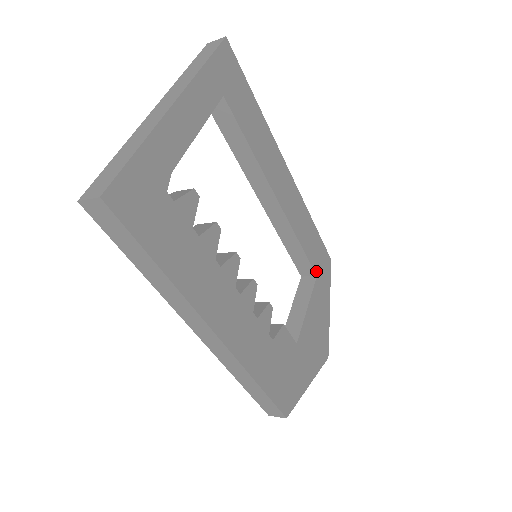
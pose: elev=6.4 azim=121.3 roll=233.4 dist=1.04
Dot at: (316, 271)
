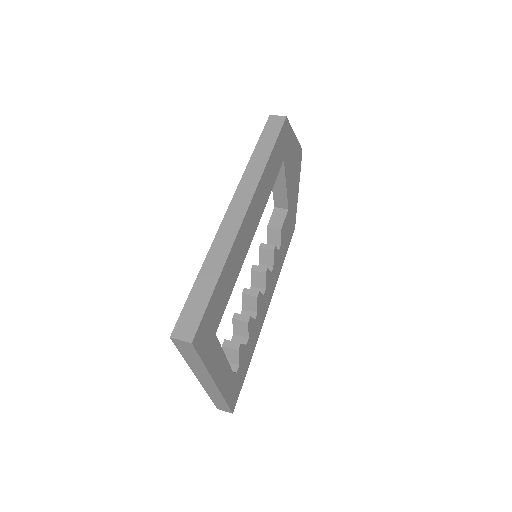
Dot at: (282, 160)
